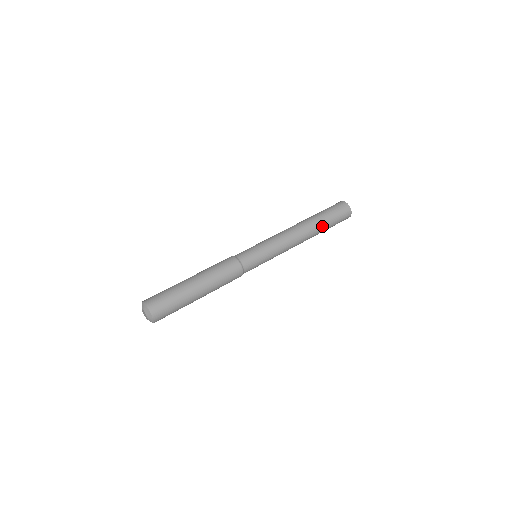
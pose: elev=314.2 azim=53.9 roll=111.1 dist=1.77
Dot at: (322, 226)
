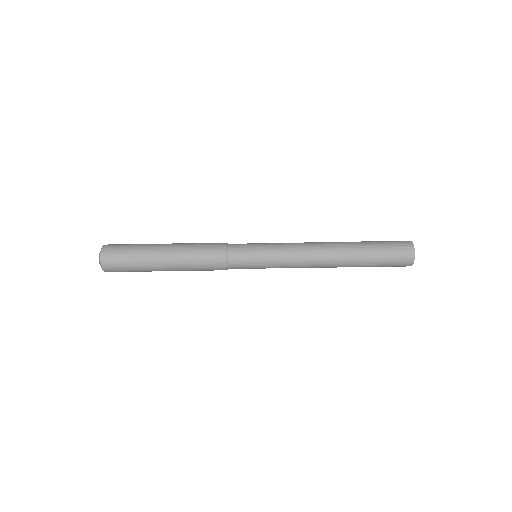
Dot at: (360, 256)
